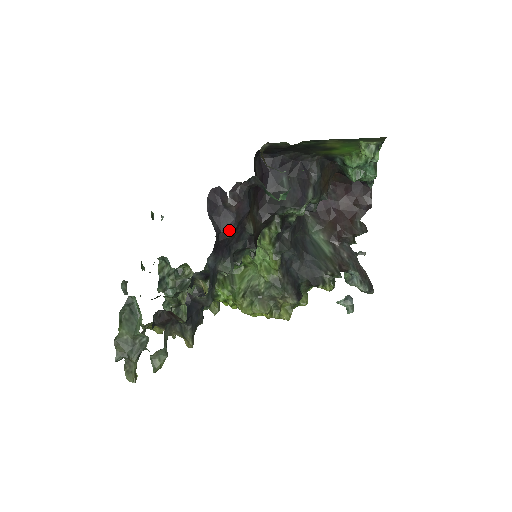
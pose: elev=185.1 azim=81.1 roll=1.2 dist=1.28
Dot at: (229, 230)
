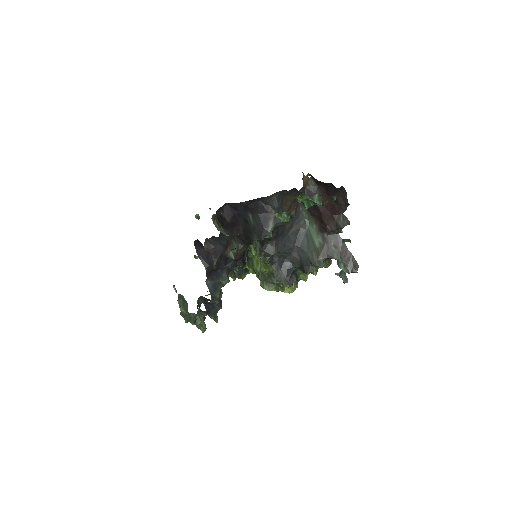
Dot at: (212, 266)
